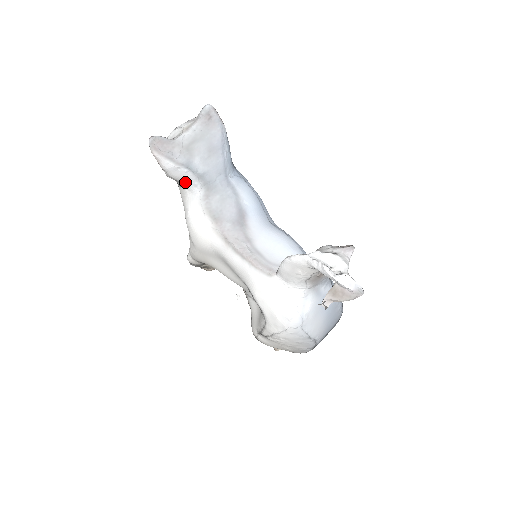
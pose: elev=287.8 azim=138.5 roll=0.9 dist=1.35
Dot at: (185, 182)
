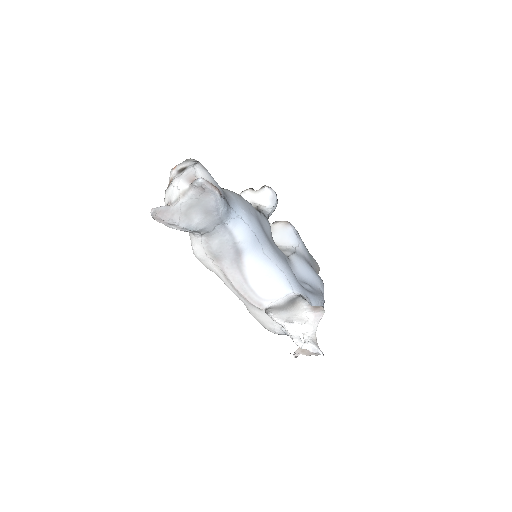
Dot at: occluded
